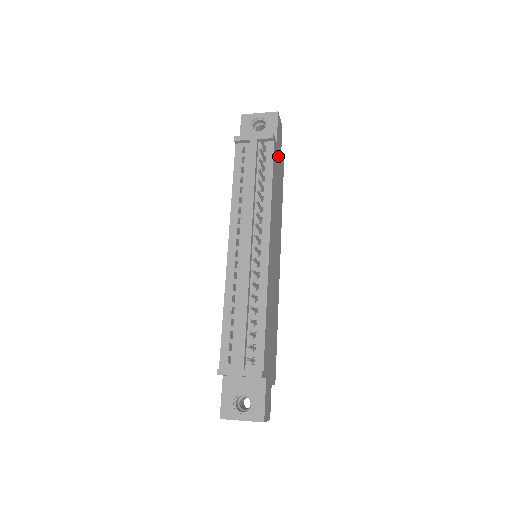
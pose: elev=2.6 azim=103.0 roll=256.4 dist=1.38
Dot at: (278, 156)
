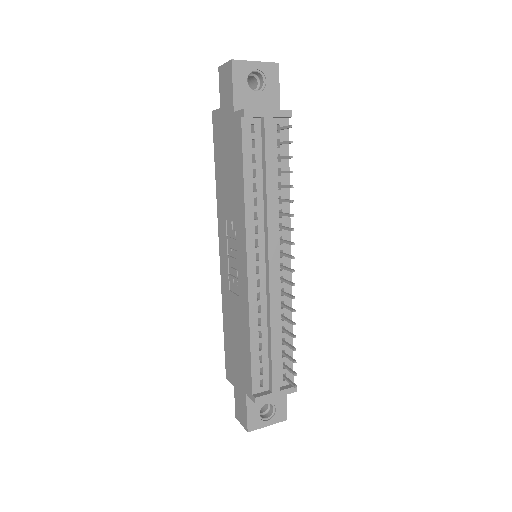
Dot at: occluded
